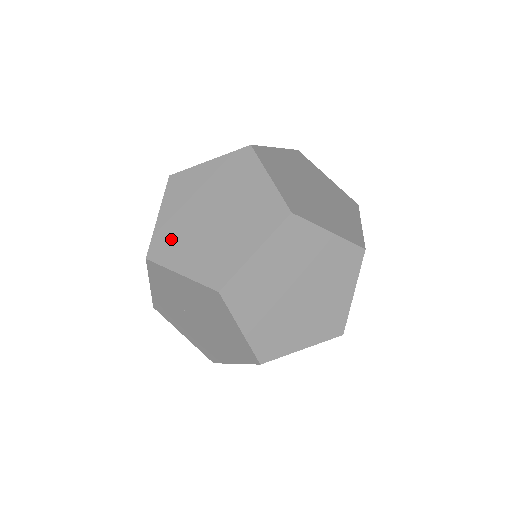
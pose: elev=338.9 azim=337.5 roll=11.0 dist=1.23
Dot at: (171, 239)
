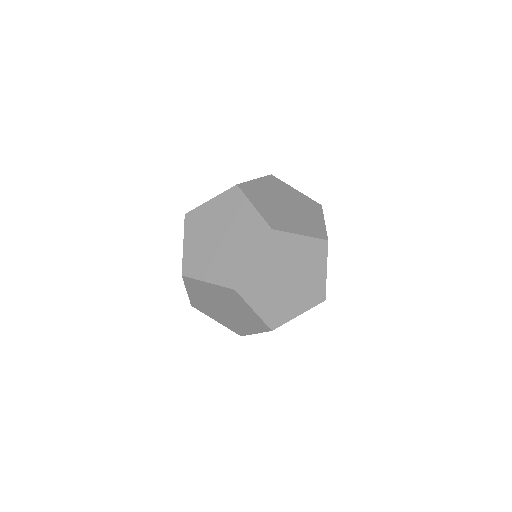
Dot at: occluded
